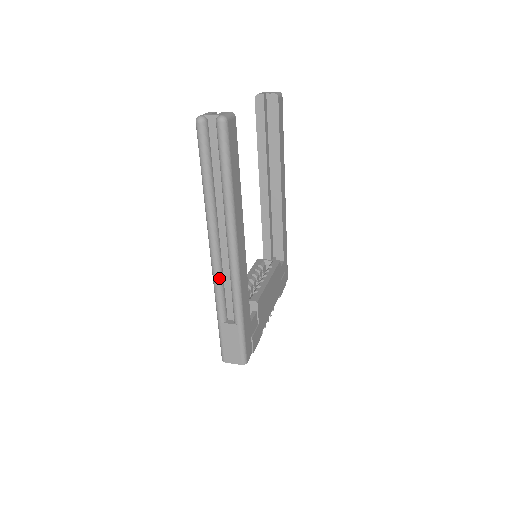
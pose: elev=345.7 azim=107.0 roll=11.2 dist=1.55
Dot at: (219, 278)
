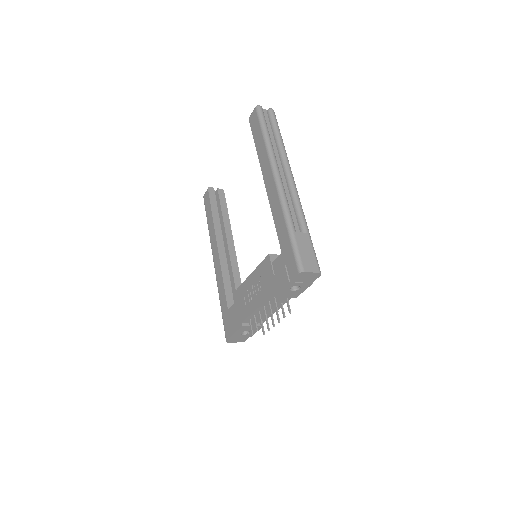
Dot at: occluded
